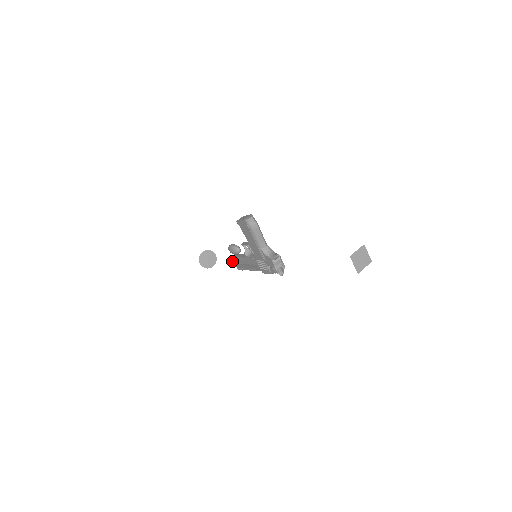
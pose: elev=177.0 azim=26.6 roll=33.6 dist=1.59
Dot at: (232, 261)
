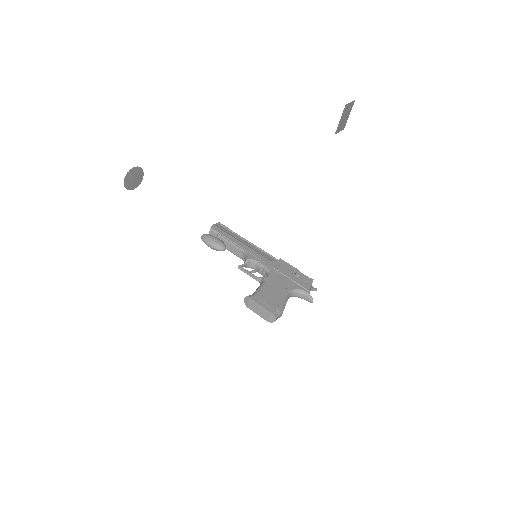
Dot at: occluded
